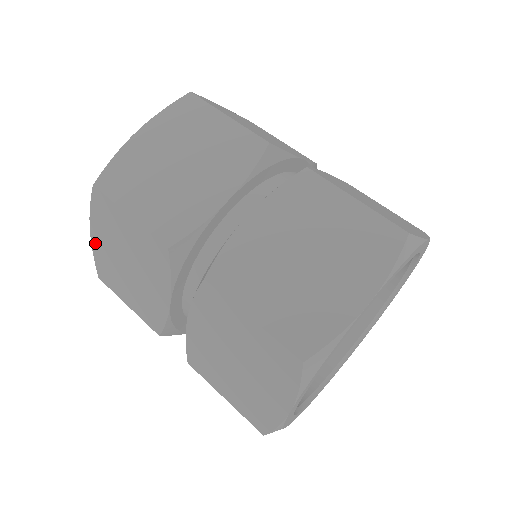
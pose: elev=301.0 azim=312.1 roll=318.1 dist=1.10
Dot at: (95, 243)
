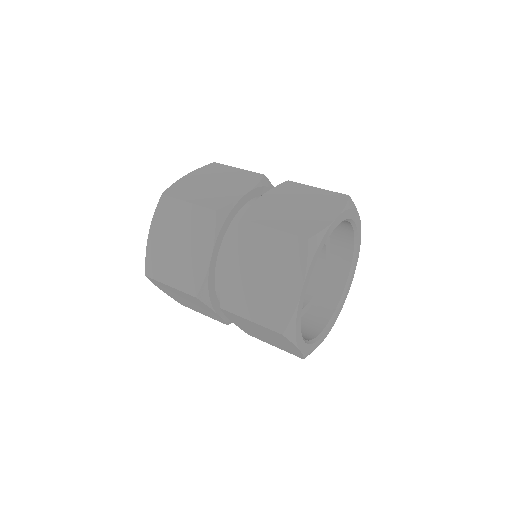
Dot at: (167, 294)
